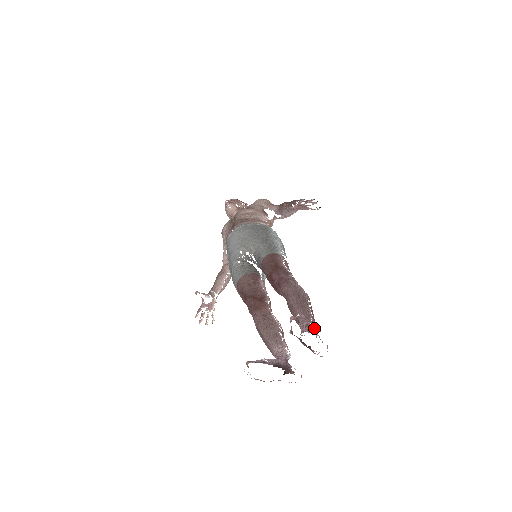
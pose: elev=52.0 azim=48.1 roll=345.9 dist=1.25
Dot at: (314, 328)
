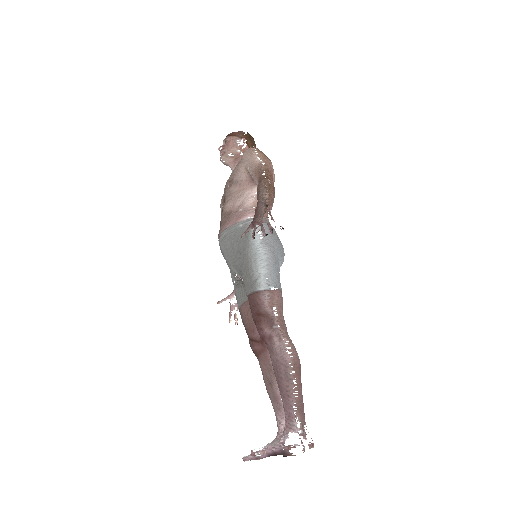
Dot at: occluded
